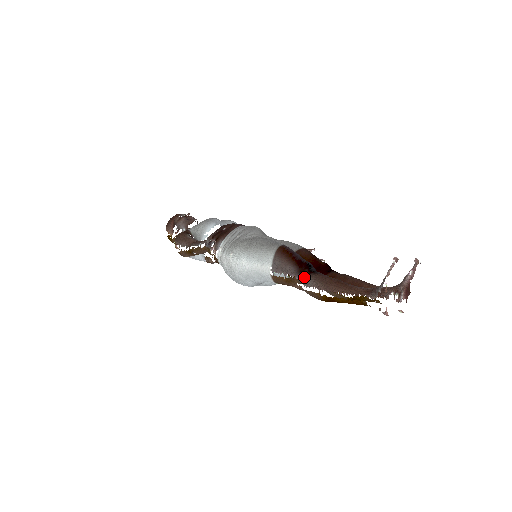
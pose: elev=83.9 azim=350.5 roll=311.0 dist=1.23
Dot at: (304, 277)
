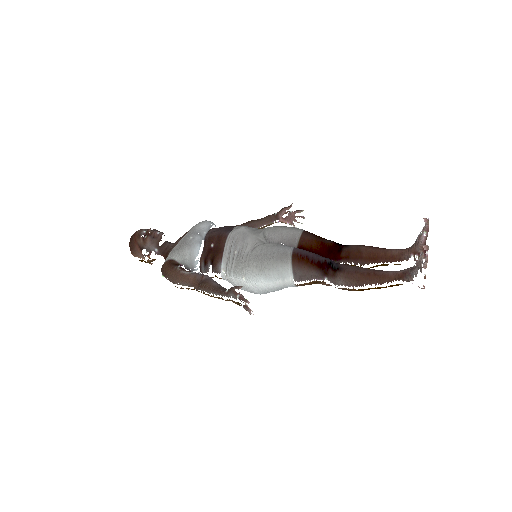
Dot at: (331, 278)
